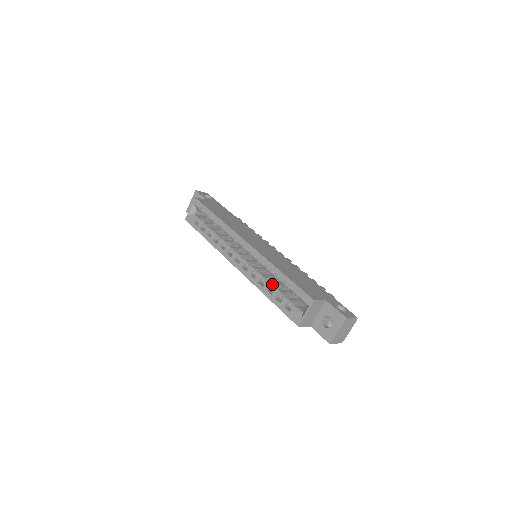
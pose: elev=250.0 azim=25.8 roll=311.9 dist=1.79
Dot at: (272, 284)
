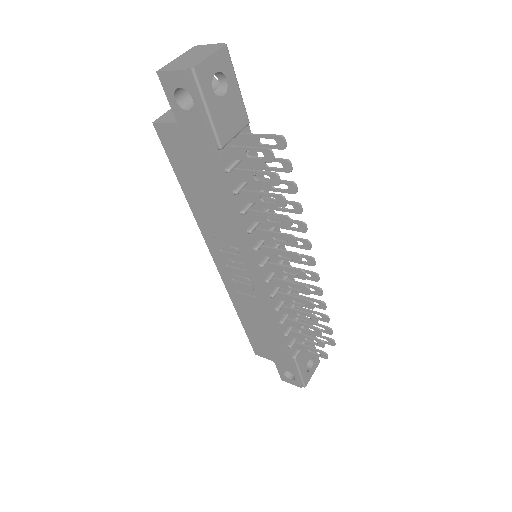
Dot at: occluded
